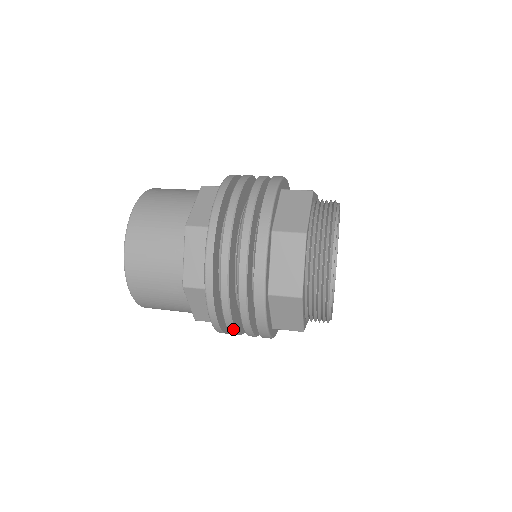
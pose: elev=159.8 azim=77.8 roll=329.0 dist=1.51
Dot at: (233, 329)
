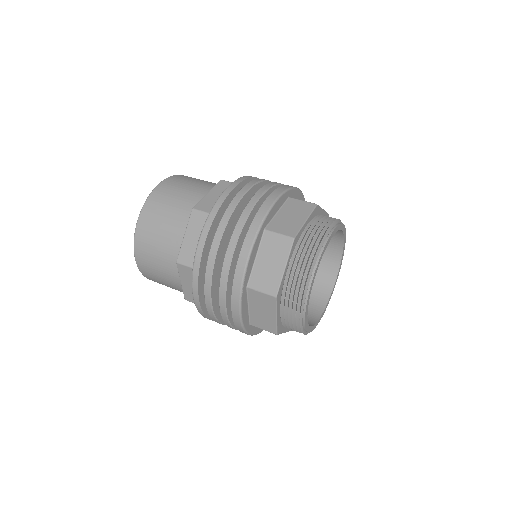
Dot at: (212, 314)
